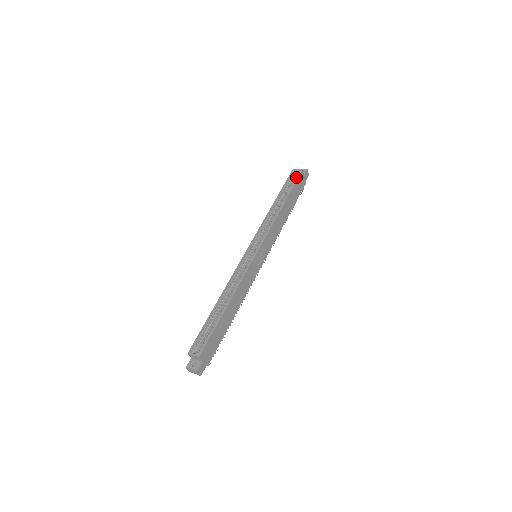
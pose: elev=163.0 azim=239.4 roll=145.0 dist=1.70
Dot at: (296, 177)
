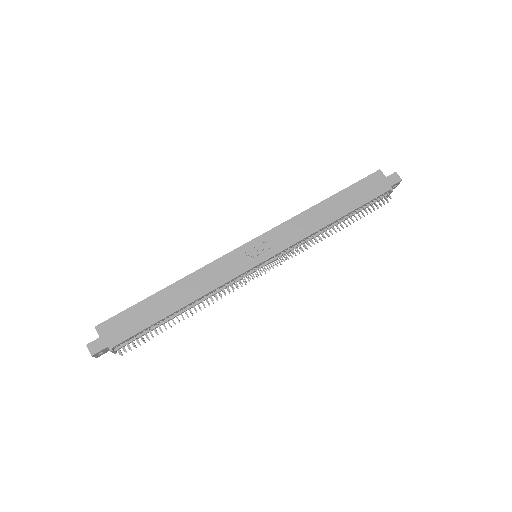
Dot at: (368, 179)
